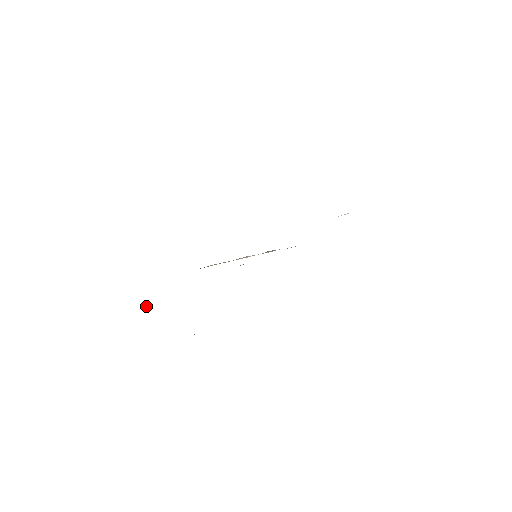
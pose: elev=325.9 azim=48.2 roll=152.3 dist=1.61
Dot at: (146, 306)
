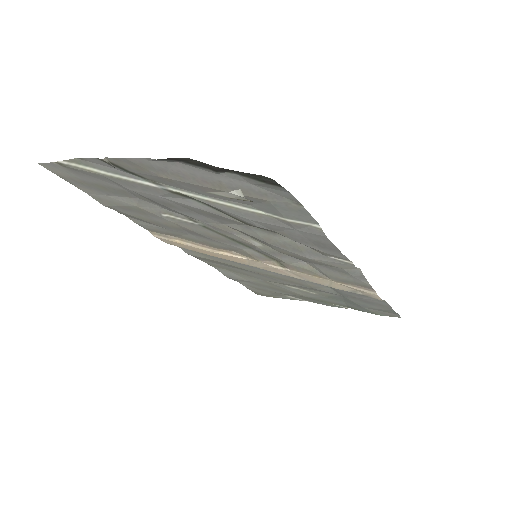
Dot at: (105, 159)
